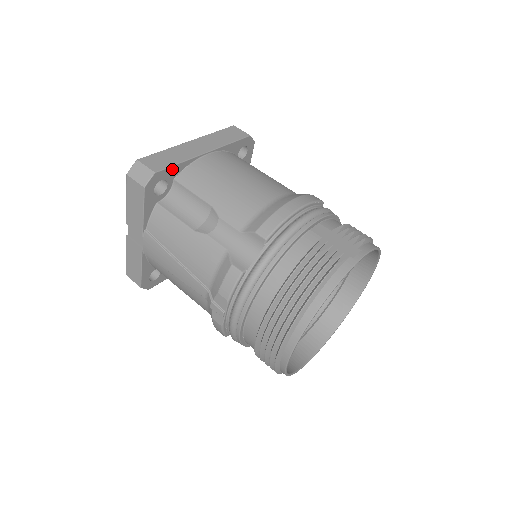
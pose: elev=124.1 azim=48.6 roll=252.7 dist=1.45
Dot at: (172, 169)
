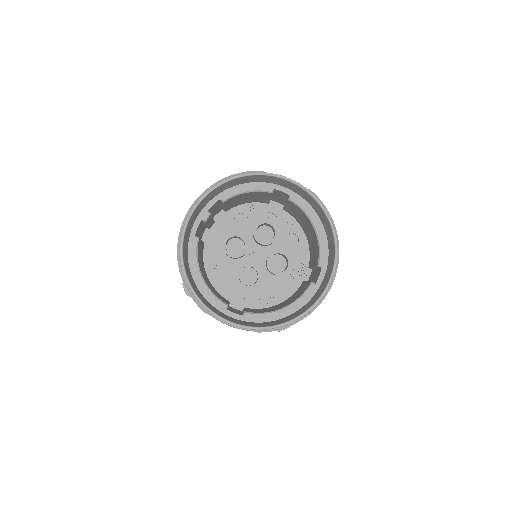
Dot at: occluded
